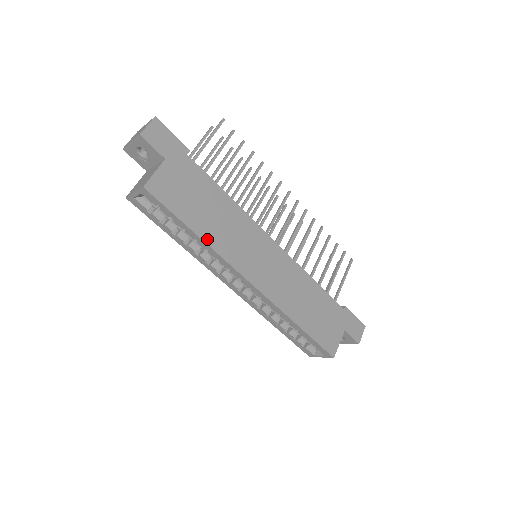
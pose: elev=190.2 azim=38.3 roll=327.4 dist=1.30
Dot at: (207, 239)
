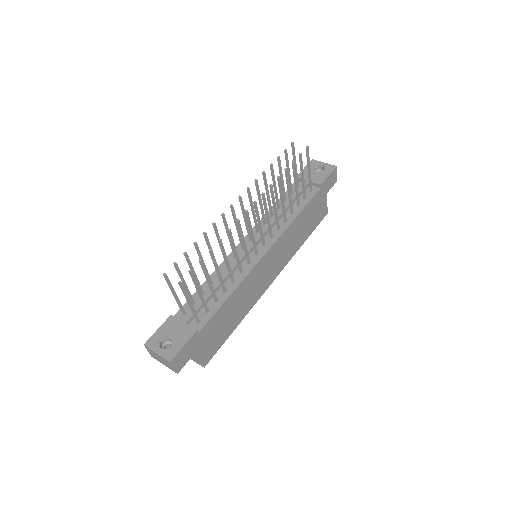
Dot at: (243, 317)
